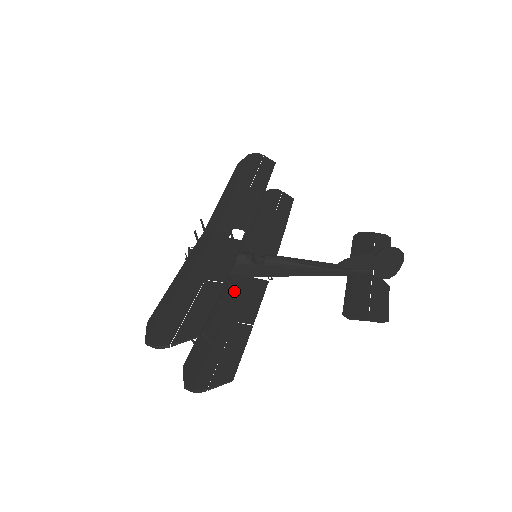
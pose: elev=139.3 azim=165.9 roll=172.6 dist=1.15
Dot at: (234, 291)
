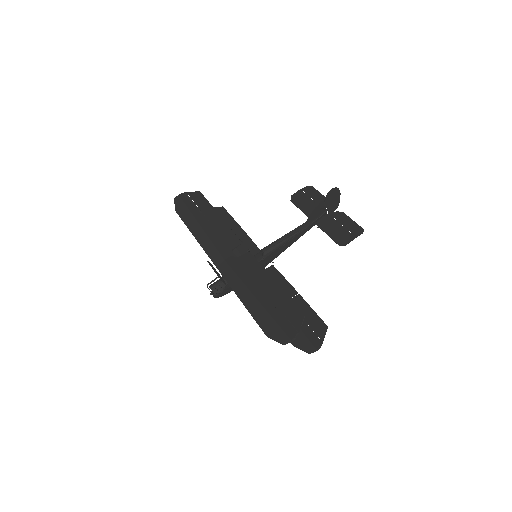
Dot at: occluded
